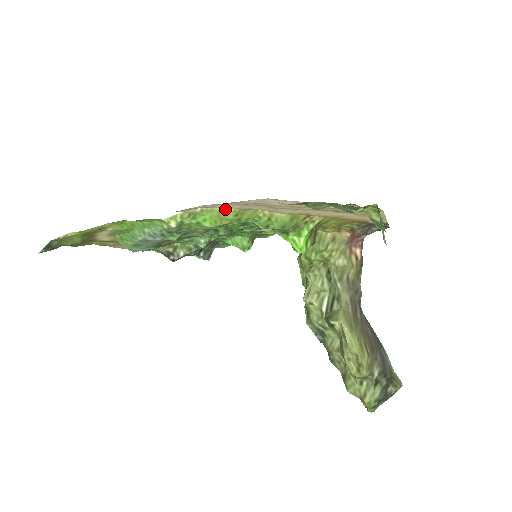
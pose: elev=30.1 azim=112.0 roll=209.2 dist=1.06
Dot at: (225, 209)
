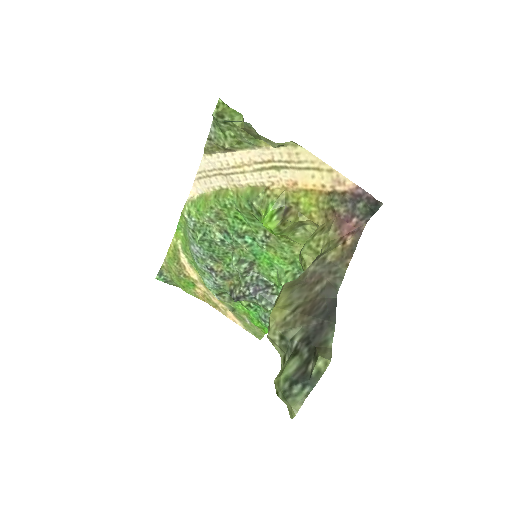
Dot at: (209, 193)
